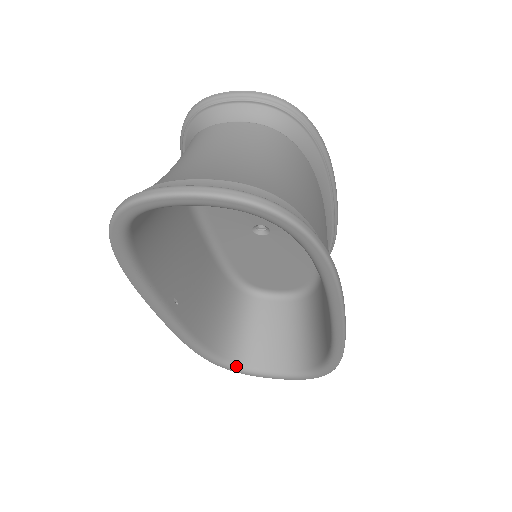
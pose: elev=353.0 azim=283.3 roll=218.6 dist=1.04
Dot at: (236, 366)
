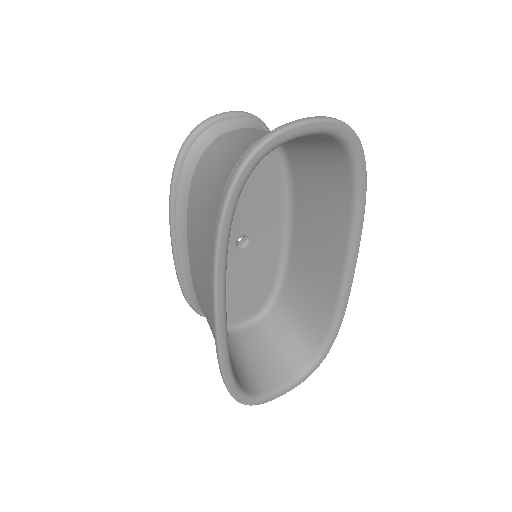
Dot at: (253, 396)
